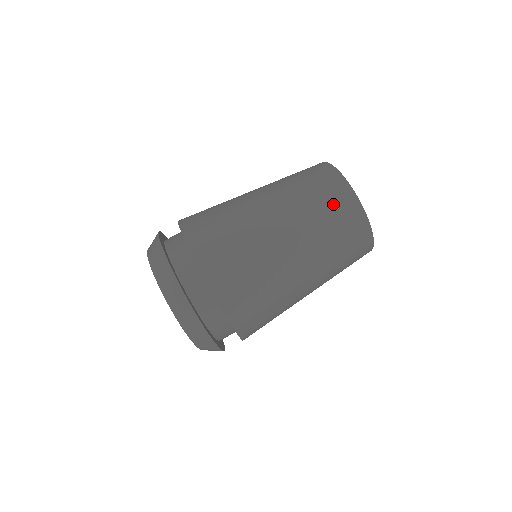
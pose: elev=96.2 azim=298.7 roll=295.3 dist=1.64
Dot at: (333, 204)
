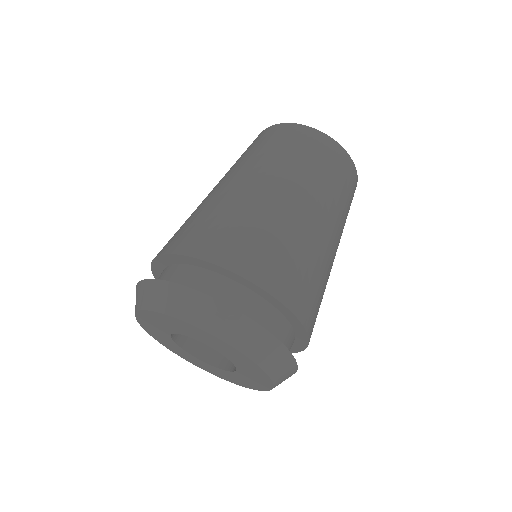
Dot at: (256, 143)
